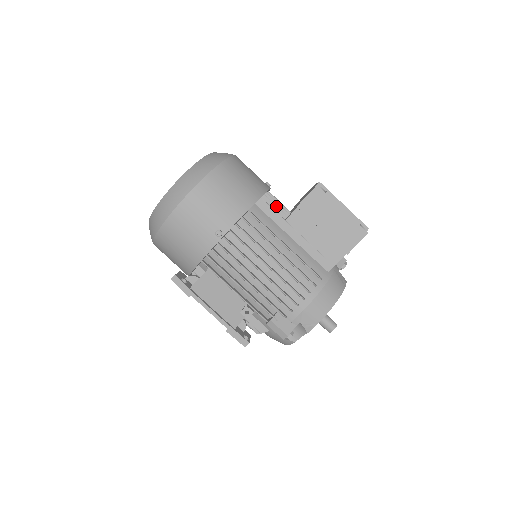
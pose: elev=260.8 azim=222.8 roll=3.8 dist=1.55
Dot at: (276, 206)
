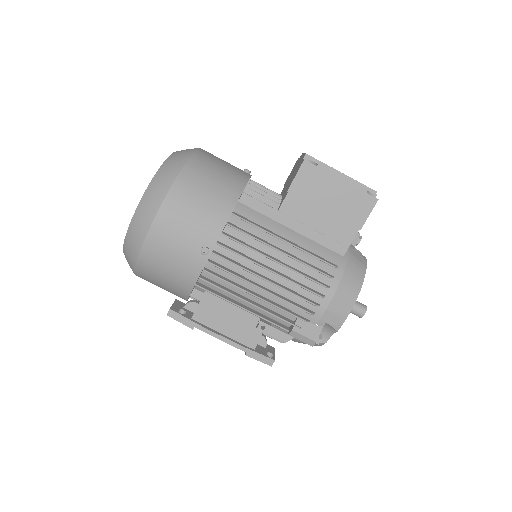
Dot at: (263, 196)
